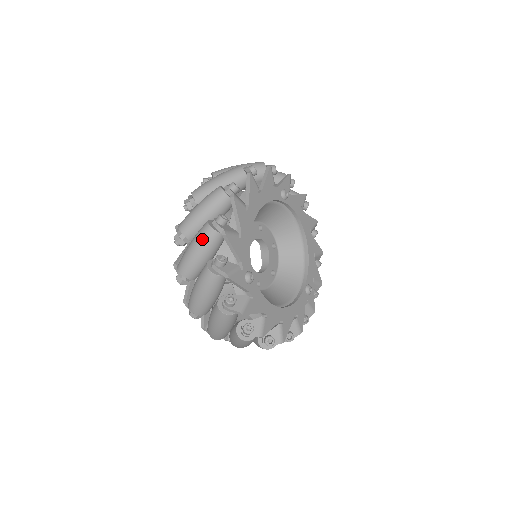
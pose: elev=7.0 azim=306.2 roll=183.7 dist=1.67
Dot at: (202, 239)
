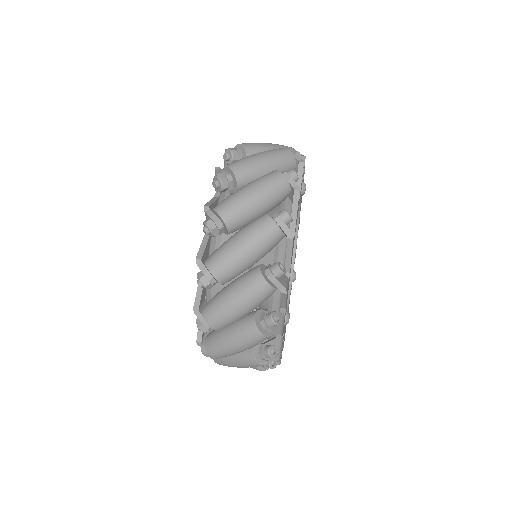
Dot at: (254, 297)
